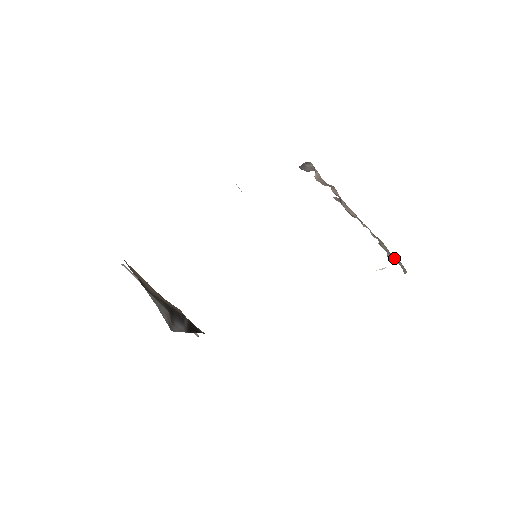
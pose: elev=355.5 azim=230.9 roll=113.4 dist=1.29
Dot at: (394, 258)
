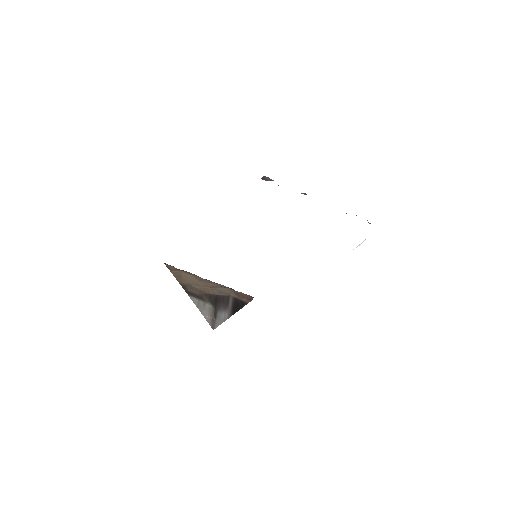
Dot at: occluded
